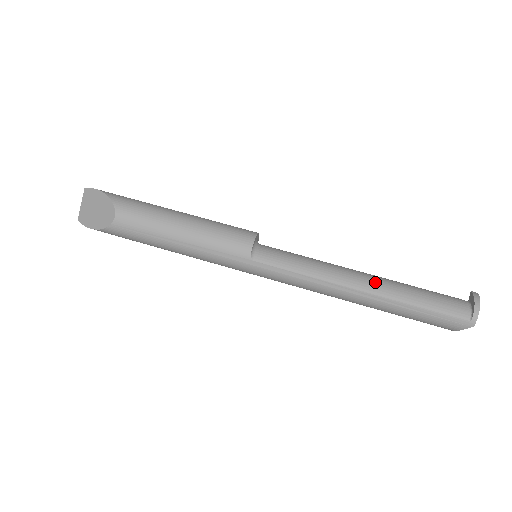
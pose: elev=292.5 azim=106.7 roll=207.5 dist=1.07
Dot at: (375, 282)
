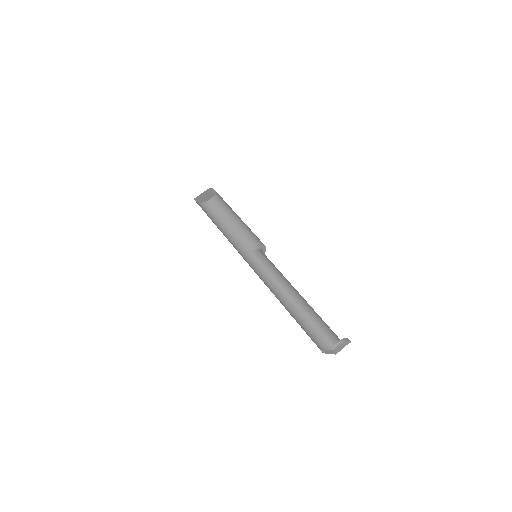
Dot at: (301, 298)
